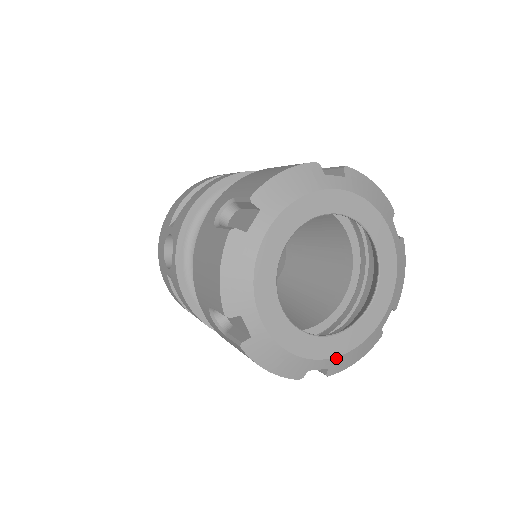
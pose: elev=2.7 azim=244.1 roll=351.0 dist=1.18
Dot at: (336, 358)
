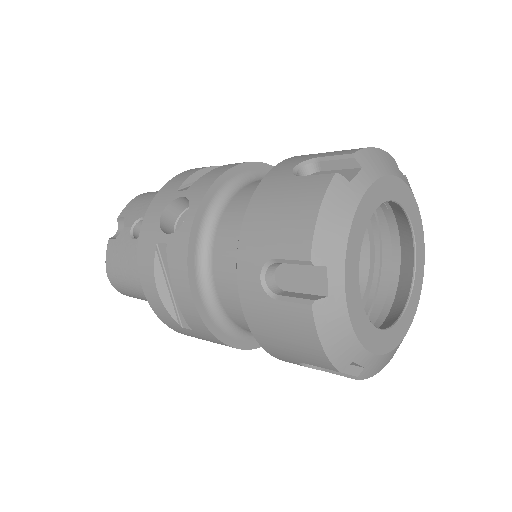
Dot at: (376, 356)
